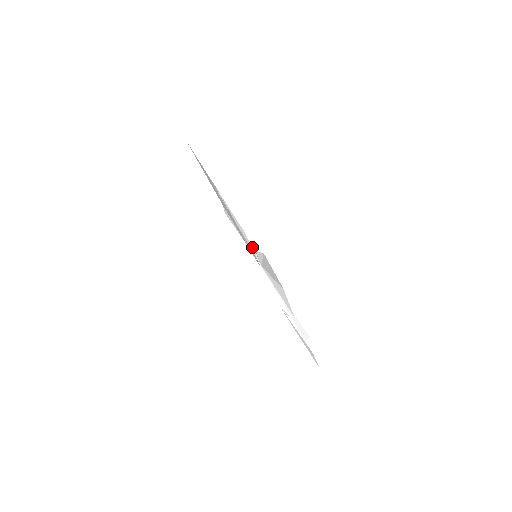
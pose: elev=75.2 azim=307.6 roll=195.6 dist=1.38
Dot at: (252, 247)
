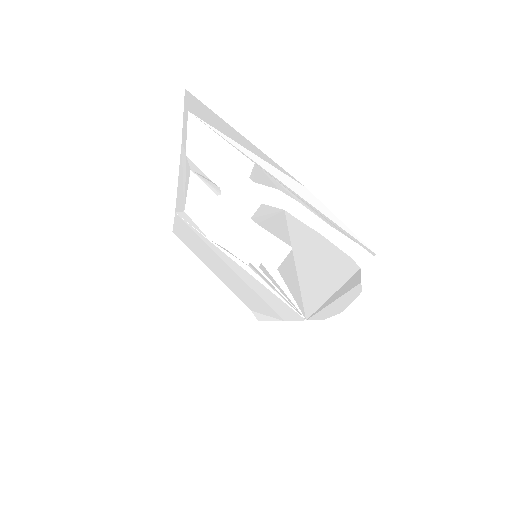
Dot at: (266, 279)
